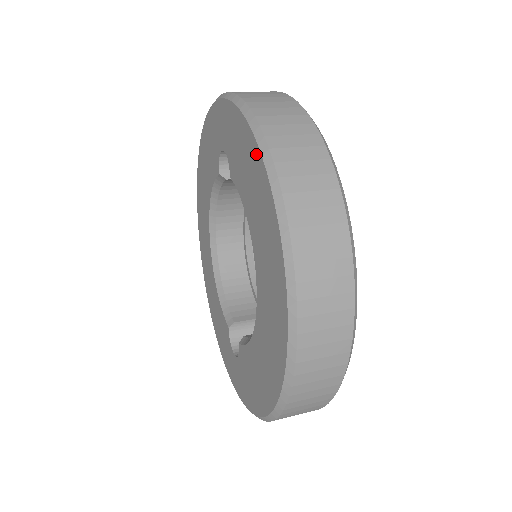
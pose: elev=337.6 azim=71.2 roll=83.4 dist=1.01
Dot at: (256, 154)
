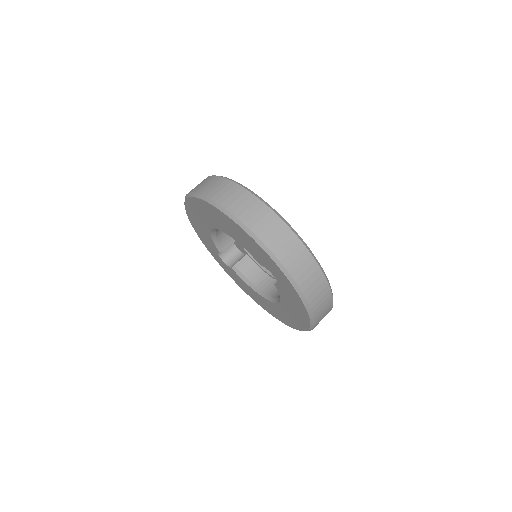
Dot at: (307, 321)
